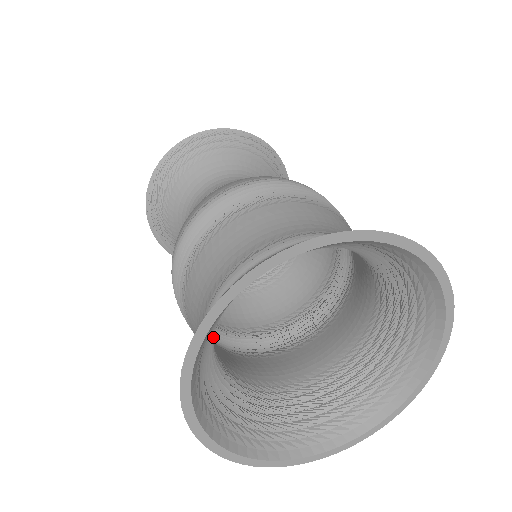
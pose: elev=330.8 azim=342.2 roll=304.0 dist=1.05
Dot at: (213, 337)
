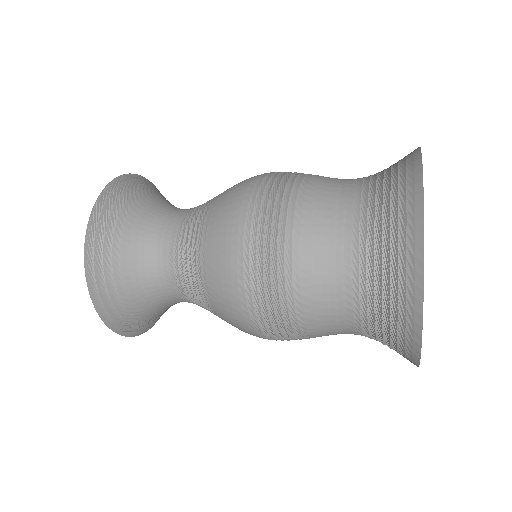
Dot at: occluded
